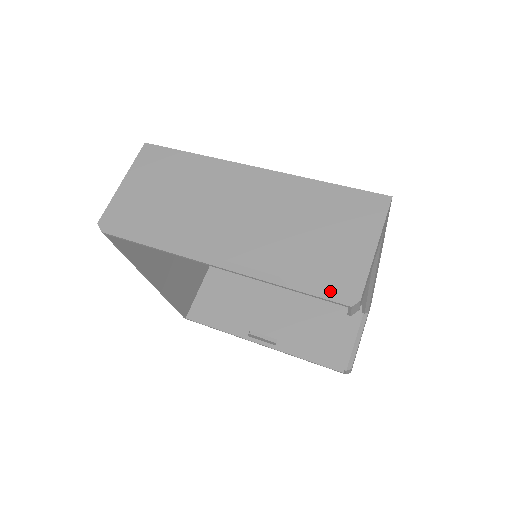
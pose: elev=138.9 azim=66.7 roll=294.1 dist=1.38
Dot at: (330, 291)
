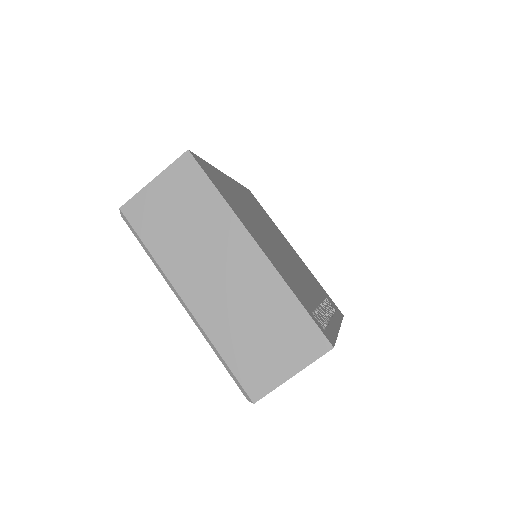
Dot at: (240, 383)
